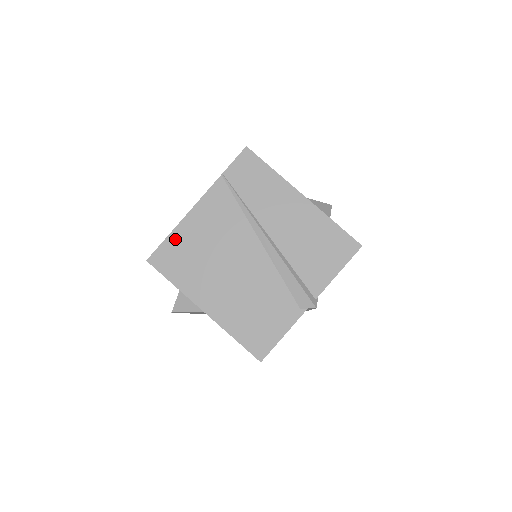
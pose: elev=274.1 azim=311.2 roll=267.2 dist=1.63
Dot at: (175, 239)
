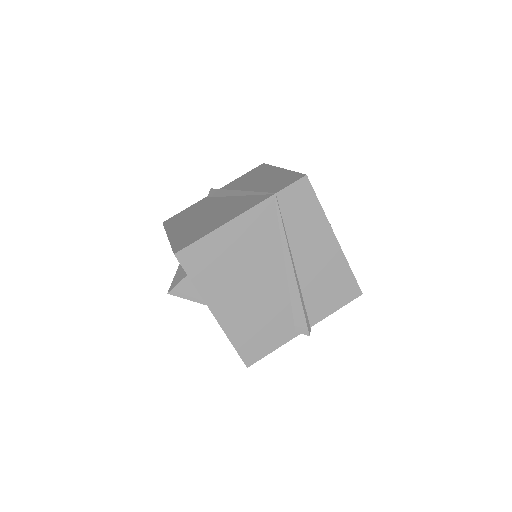
Dot at: (209, 242)
